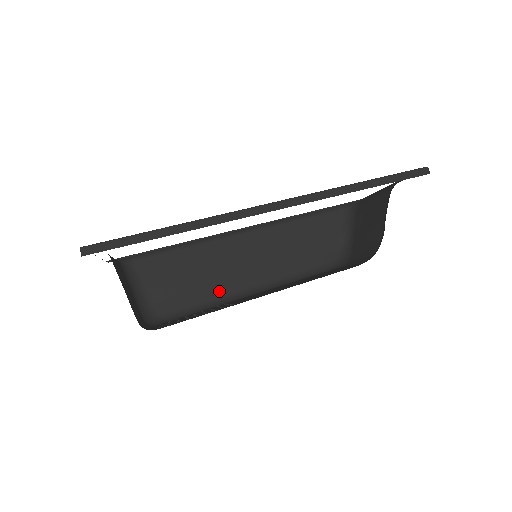
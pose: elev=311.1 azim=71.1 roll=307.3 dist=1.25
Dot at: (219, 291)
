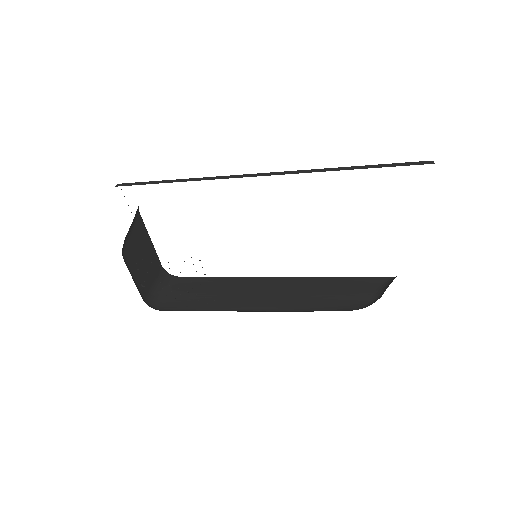
Dot at: (223, 306)
